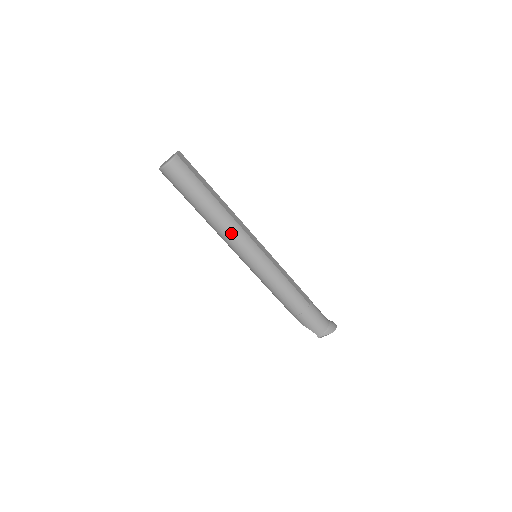
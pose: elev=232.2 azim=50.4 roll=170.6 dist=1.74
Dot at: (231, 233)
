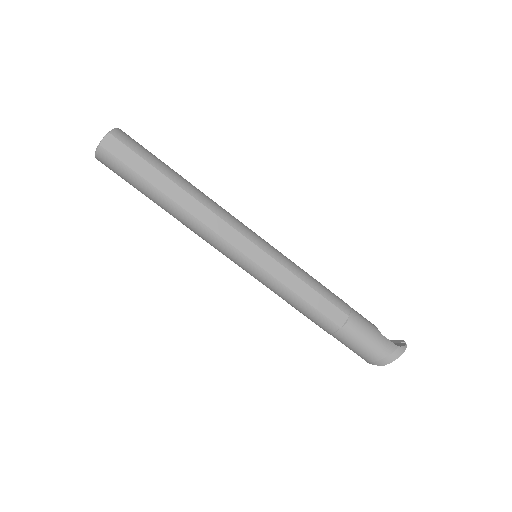
Dot at: (201, 237)
